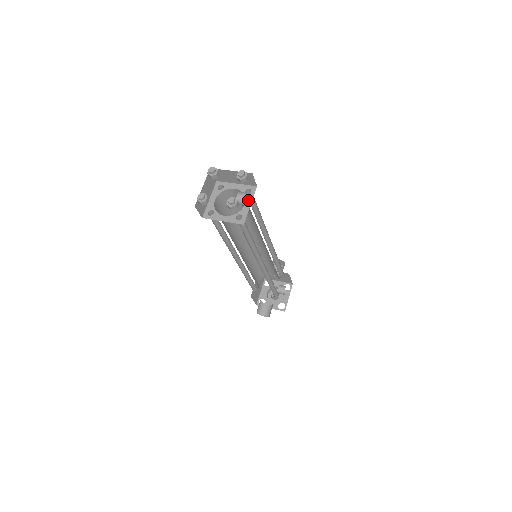
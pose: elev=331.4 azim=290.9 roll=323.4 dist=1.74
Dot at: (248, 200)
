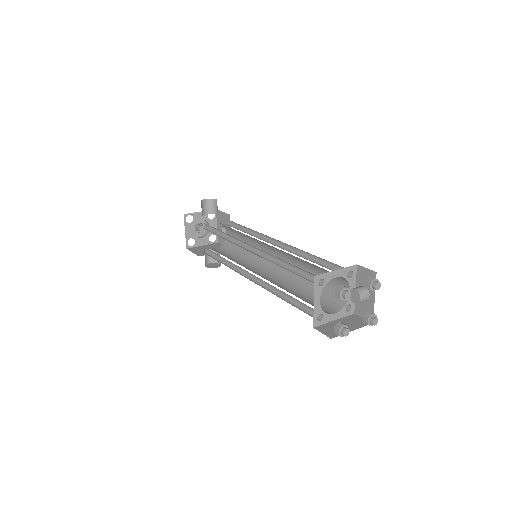
Dot at: (352, 285)
